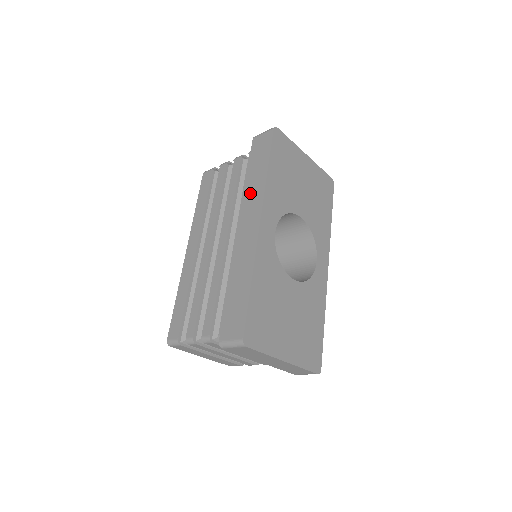
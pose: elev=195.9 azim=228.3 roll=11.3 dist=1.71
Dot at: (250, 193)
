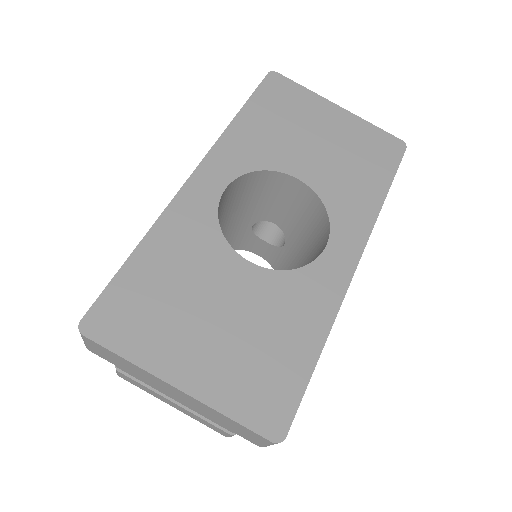
Dot at: occluded
